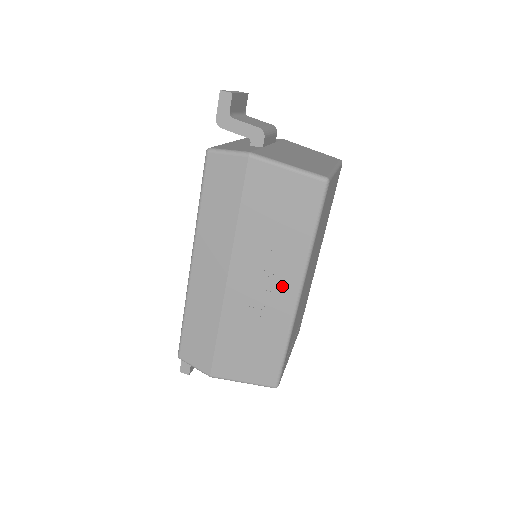
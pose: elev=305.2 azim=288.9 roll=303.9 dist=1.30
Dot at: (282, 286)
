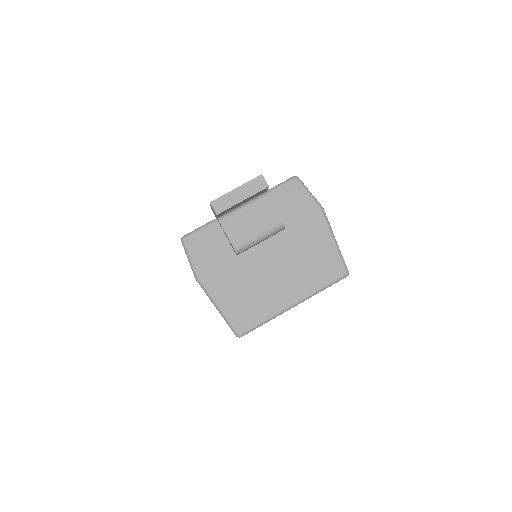
Dot at: occluded
